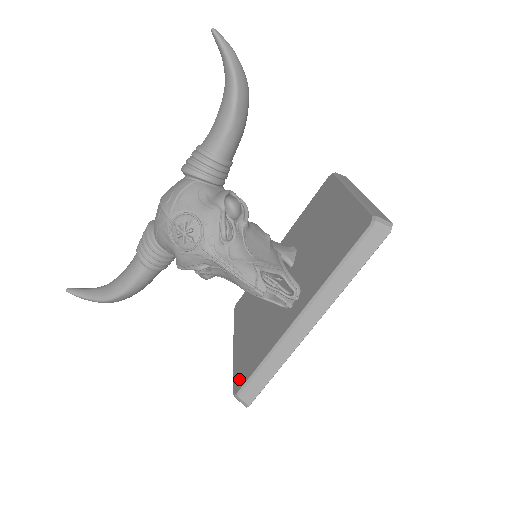
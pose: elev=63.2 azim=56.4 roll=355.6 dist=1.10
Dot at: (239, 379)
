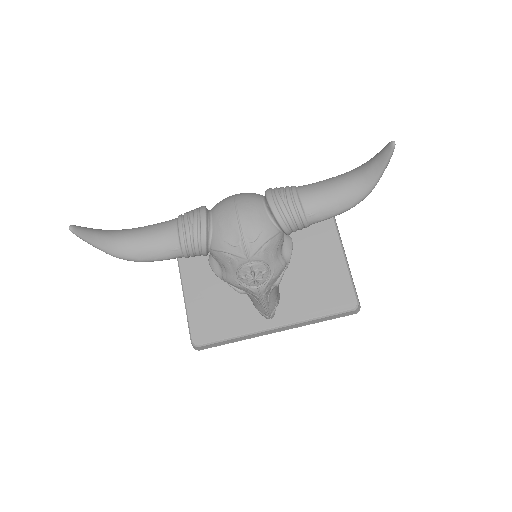
Dot at: (200, 333)
